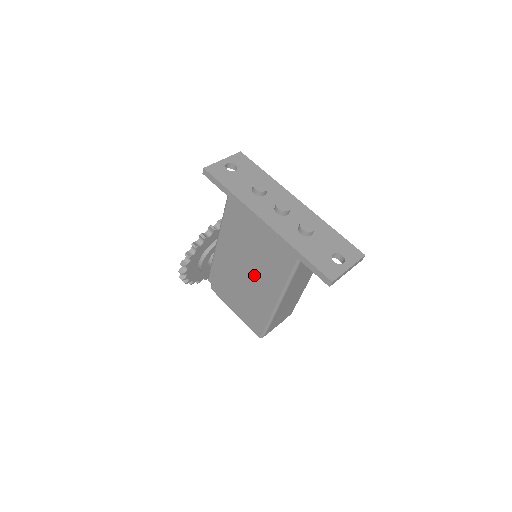
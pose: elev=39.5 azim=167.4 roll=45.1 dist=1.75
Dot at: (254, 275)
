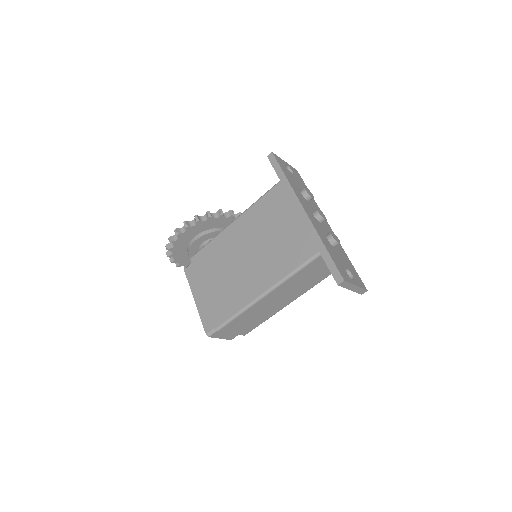
Dot at: (254, 261)
